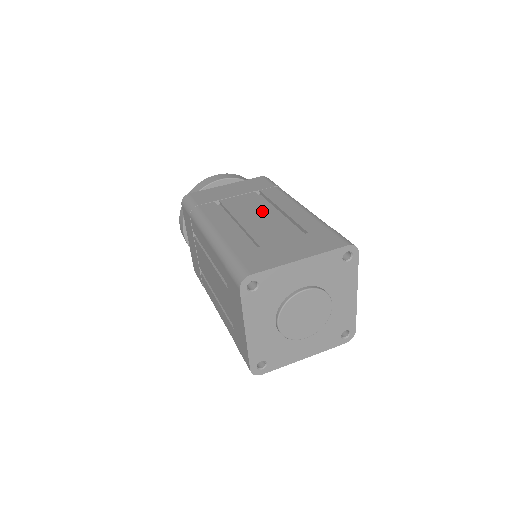
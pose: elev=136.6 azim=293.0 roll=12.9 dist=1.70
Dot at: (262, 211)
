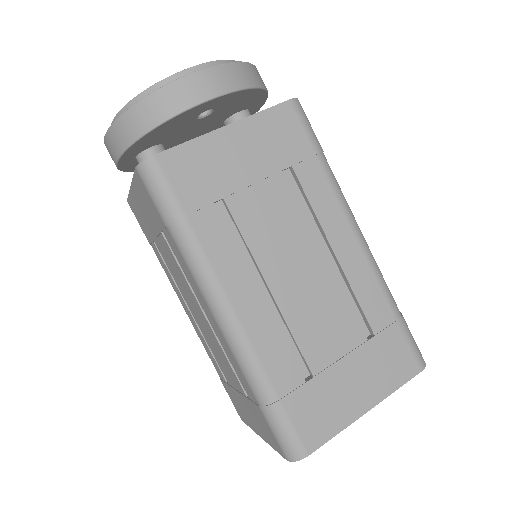
Dot at: (305, 255)
